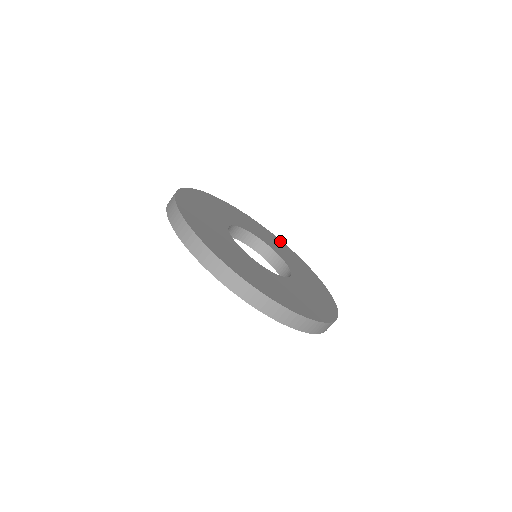
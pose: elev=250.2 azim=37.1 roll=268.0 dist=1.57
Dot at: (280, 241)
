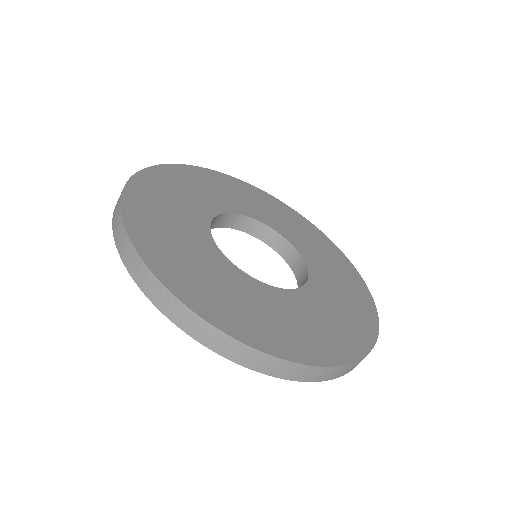
Dot at: (272, 198)
